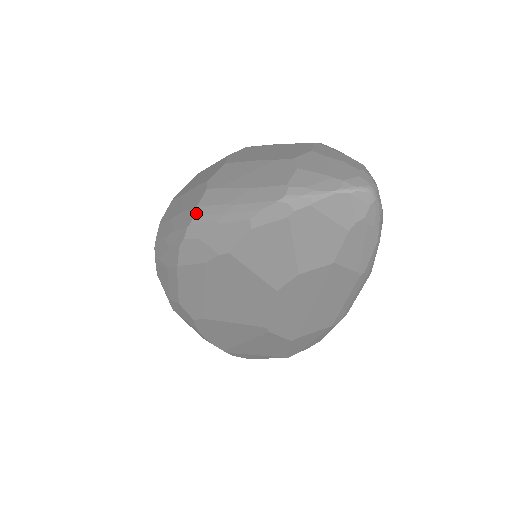
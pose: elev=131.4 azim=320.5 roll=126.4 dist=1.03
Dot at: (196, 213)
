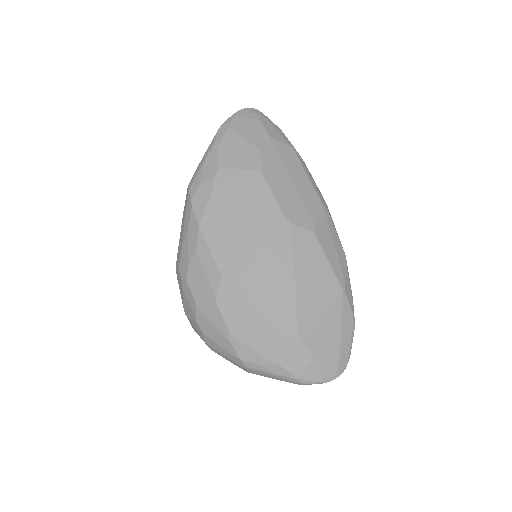
Dot at: (189, 184)
